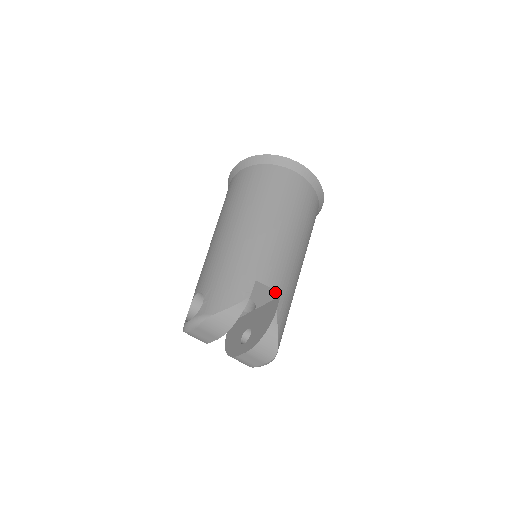
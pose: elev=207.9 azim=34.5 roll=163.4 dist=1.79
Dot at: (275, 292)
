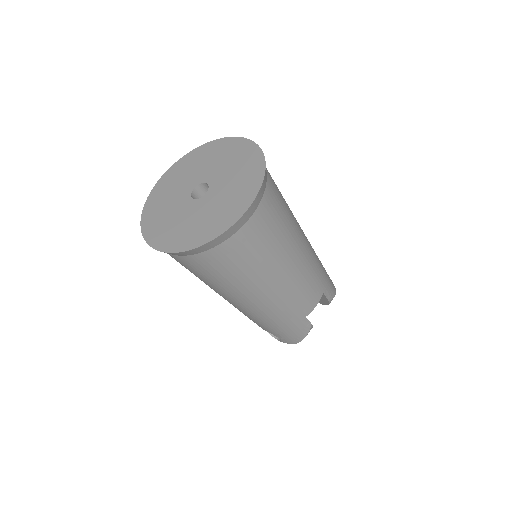
Dot at: occluded
